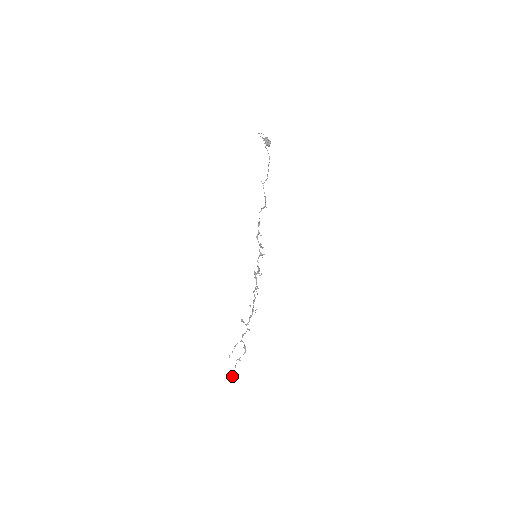
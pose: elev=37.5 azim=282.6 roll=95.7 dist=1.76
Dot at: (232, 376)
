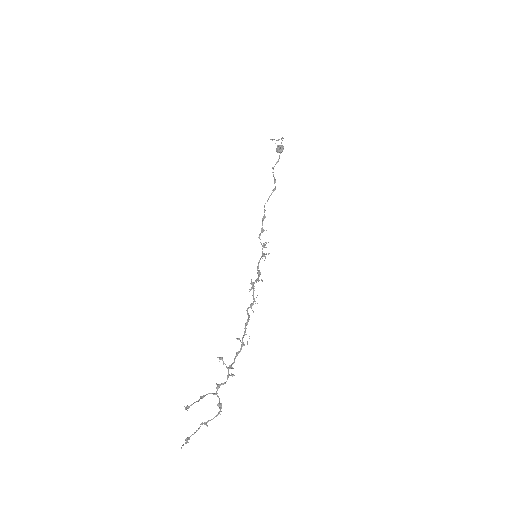
Dot at: occluded
